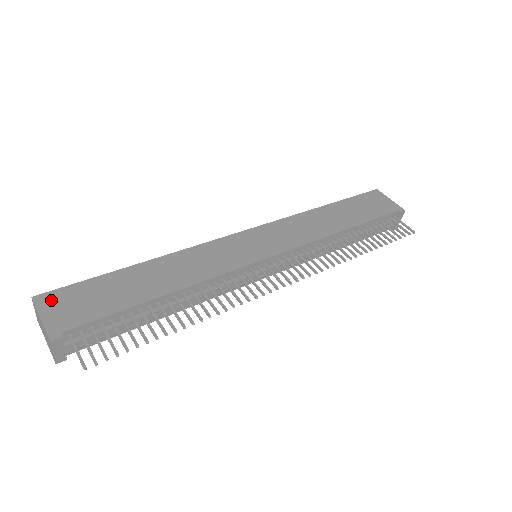
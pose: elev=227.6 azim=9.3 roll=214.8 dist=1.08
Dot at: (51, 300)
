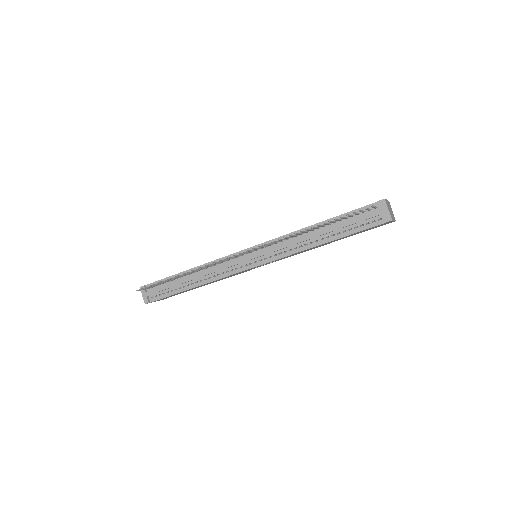
Dot at: occluded
